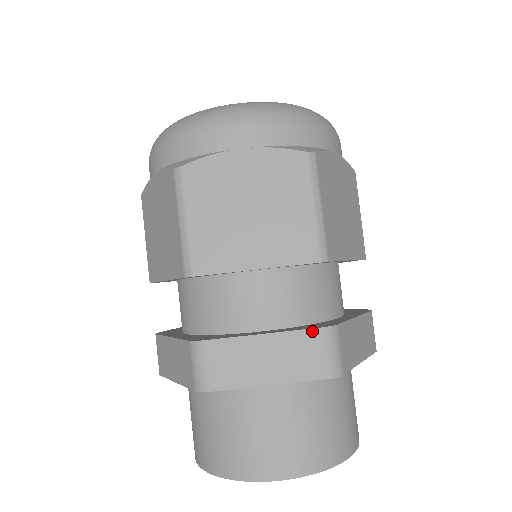
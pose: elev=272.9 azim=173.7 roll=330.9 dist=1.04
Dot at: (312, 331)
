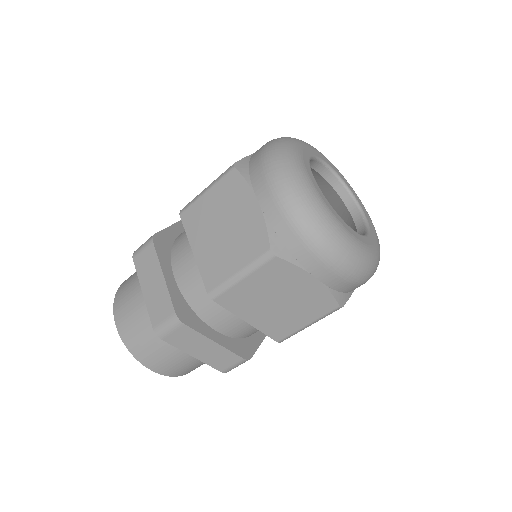
Dot at: (238, 357)
